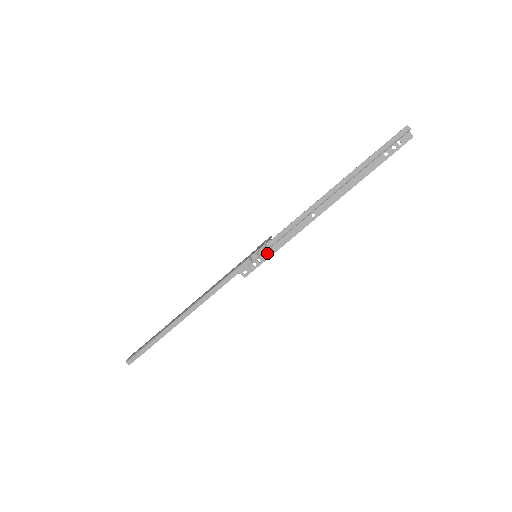
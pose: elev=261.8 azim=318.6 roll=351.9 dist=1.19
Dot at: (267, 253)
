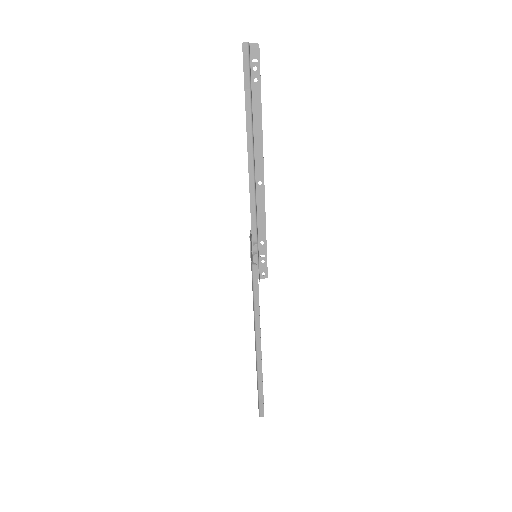
Dot at: (261, 245)
